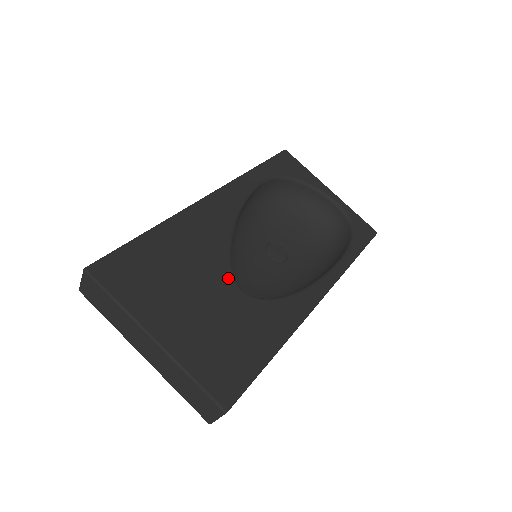
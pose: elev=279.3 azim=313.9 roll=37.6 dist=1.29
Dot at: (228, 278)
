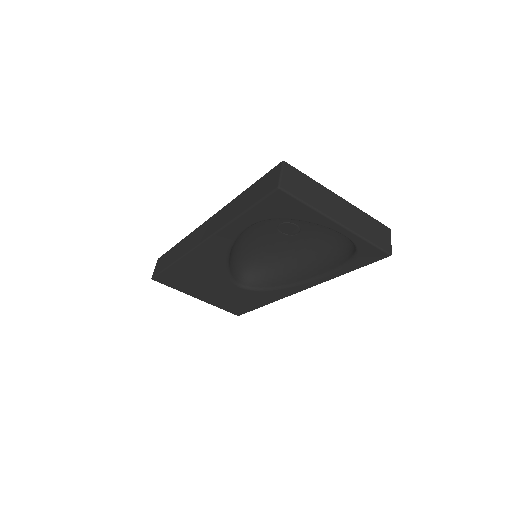
Dot at: (229, 283)
